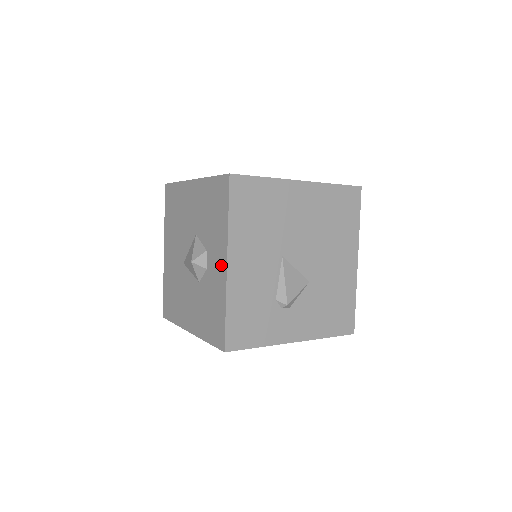
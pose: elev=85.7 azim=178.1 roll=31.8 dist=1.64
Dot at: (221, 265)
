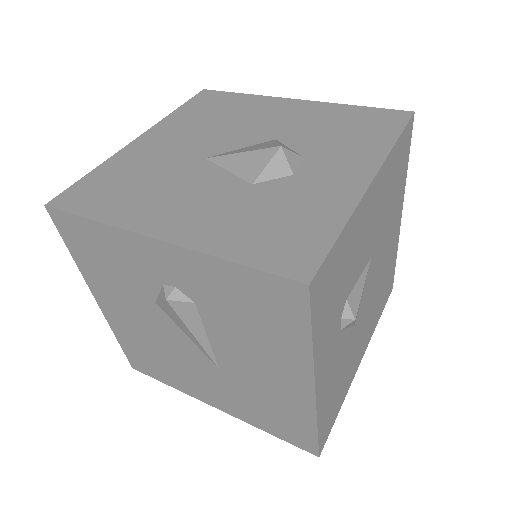
Dot at: (352, 177)
